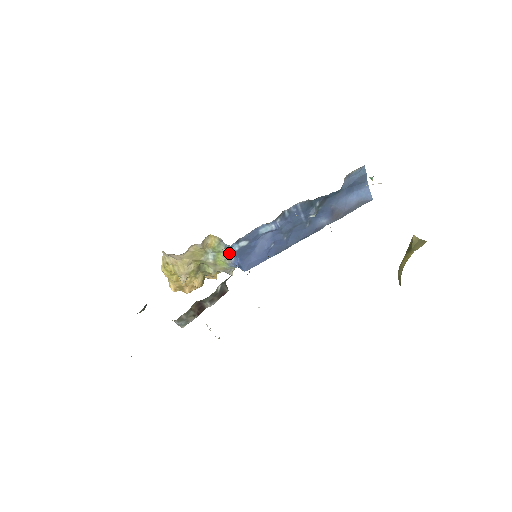
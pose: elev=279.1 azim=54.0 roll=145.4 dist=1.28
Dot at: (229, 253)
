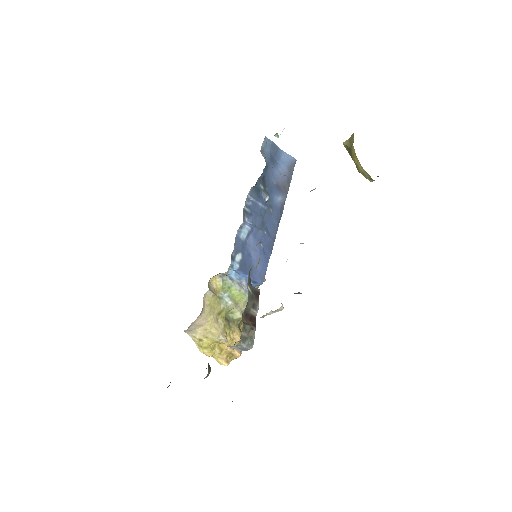
Dot at: (237, 280)
